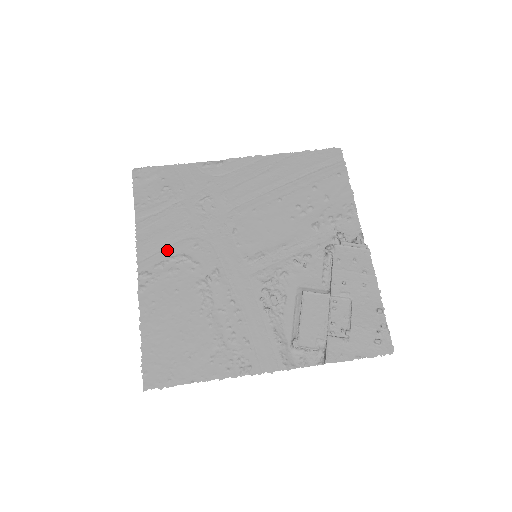
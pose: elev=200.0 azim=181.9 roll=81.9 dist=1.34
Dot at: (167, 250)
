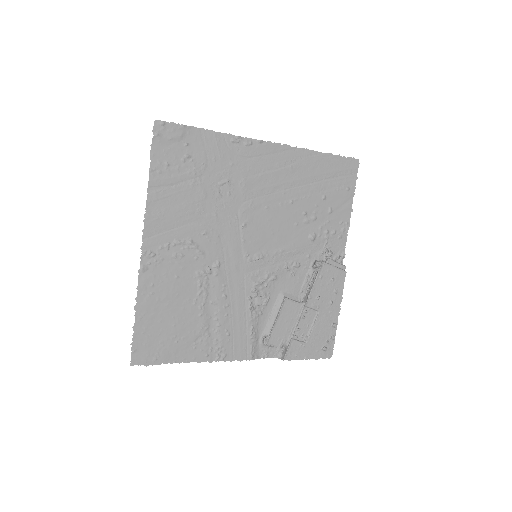
Dot at: (175, 231)
